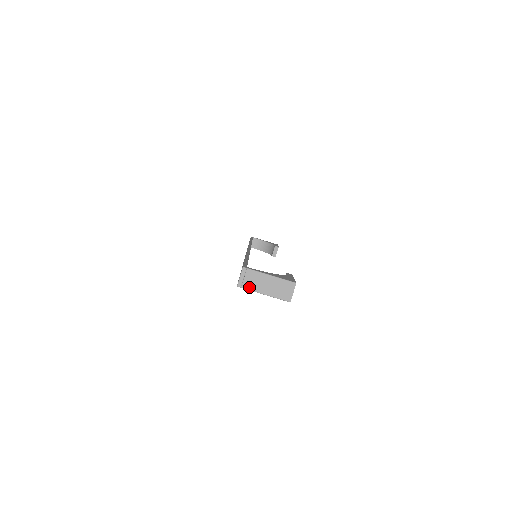
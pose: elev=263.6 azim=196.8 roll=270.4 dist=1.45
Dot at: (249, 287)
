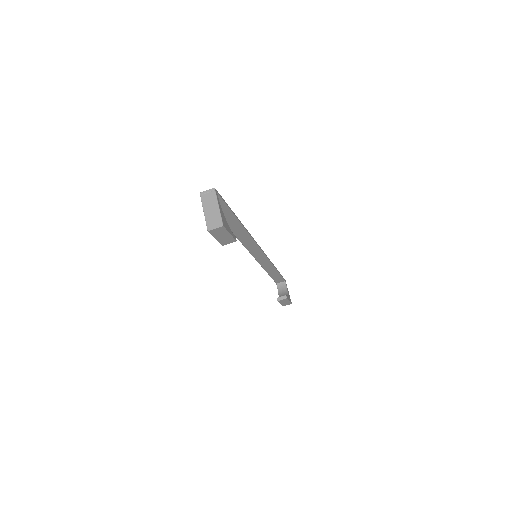
Dot at: (203, 200)
